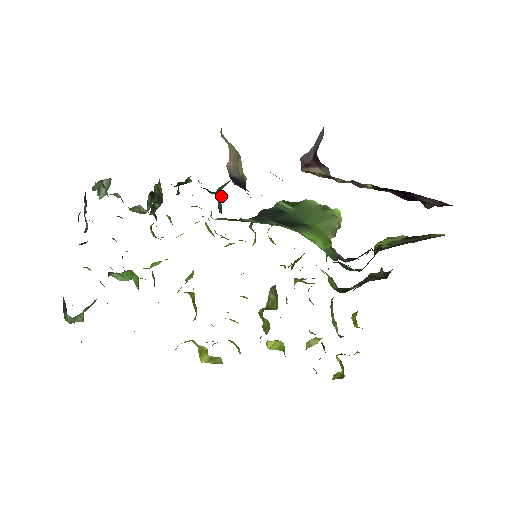
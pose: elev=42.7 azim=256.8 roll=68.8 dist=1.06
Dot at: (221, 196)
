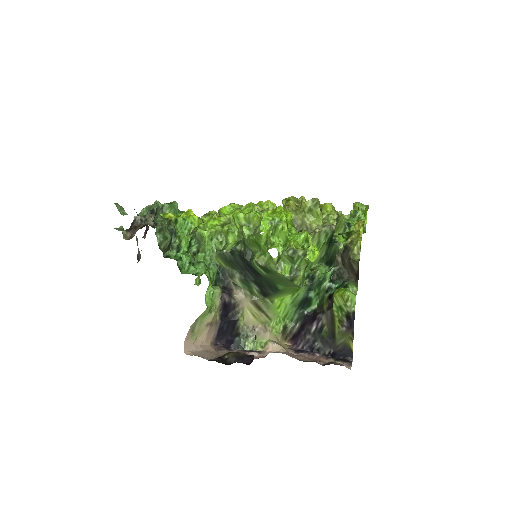
Dot at: occluded
